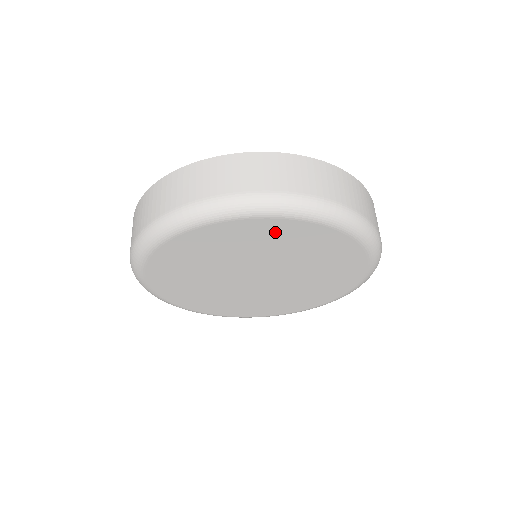
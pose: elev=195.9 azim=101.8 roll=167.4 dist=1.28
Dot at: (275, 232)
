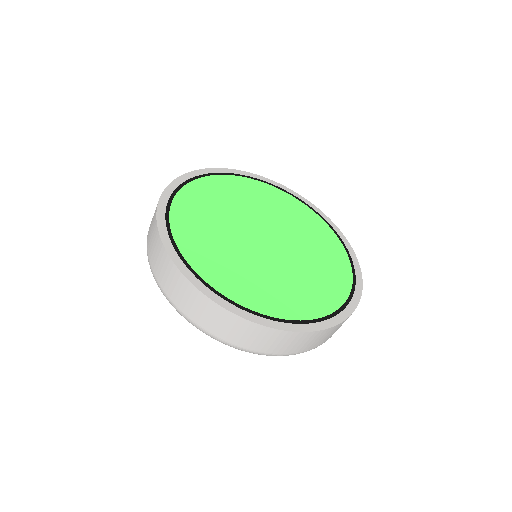
Dot at: occluded
